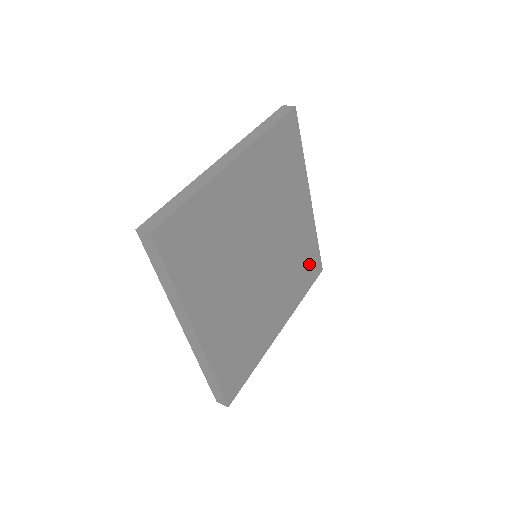
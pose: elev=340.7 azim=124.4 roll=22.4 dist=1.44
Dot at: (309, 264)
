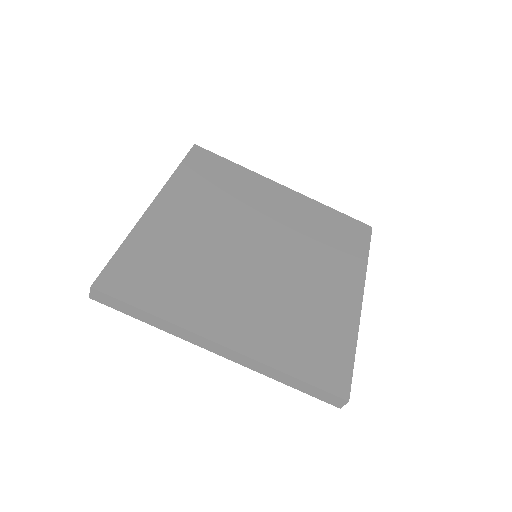
Dot at: (343, 231)
